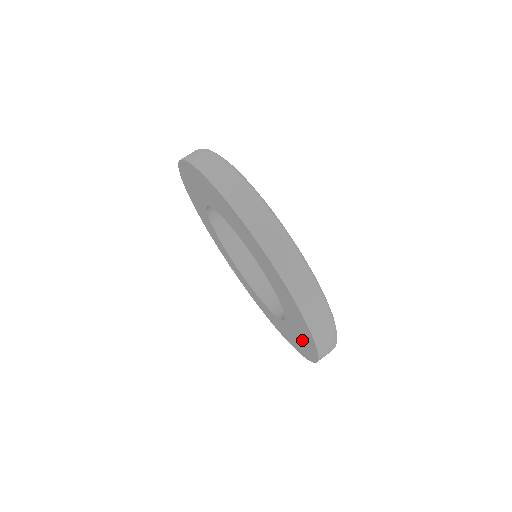
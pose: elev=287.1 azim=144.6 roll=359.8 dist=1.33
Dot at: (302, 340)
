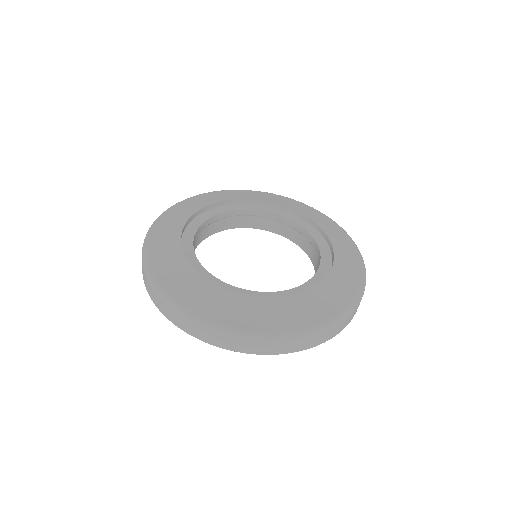
Dot at: occluded
